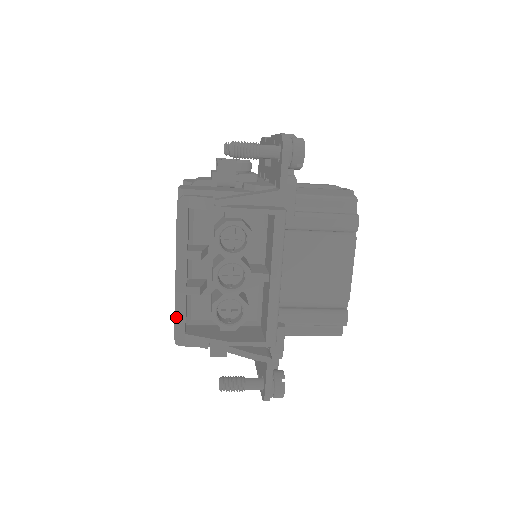
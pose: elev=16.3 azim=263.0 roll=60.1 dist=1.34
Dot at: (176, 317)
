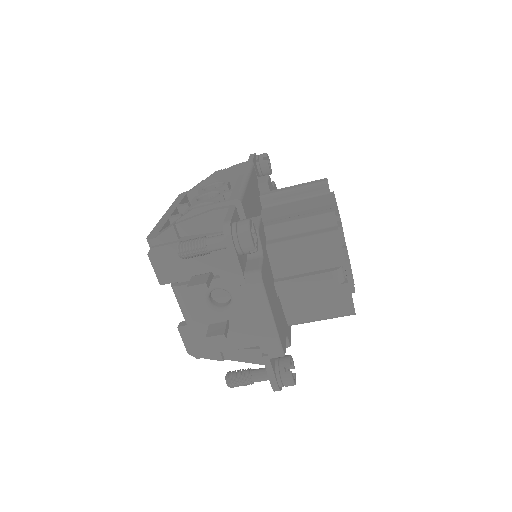
Dot at: (154, 229)
